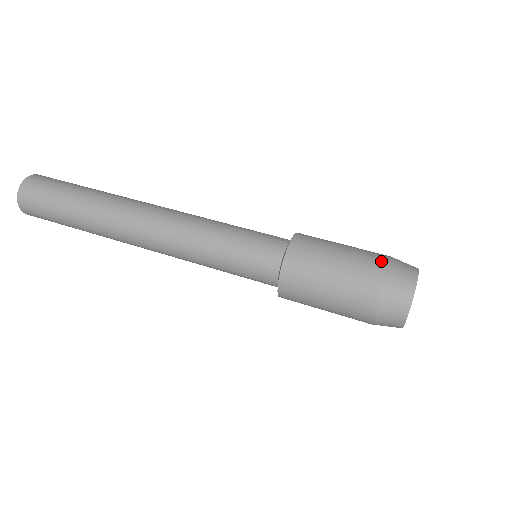
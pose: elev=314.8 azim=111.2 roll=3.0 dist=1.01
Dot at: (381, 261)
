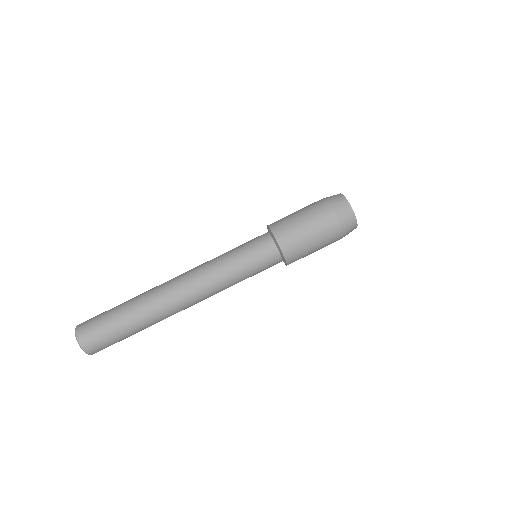
Dot at: (322, 204)
